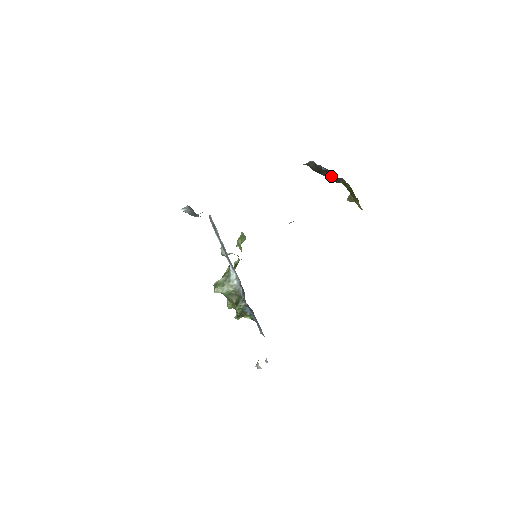
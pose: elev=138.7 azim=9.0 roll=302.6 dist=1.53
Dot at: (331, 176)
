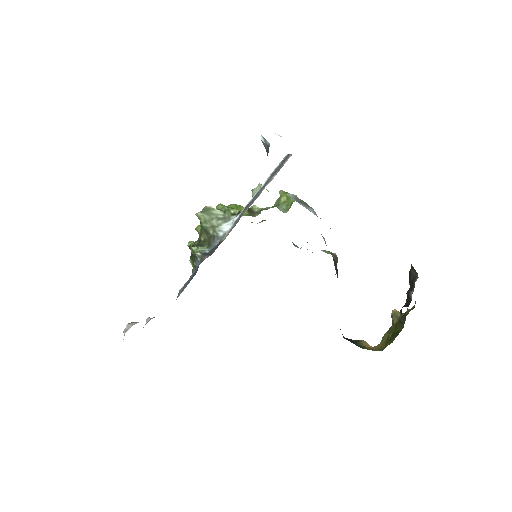
Dot at: (405, 305)
